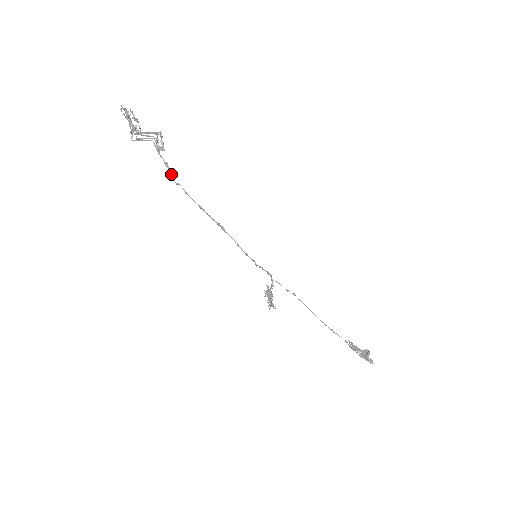
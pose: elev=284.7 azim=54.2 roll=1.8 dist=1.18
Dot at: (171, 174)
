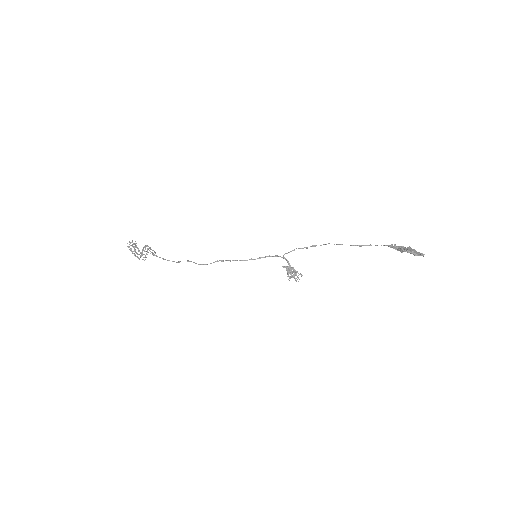
Dot at: occluded
